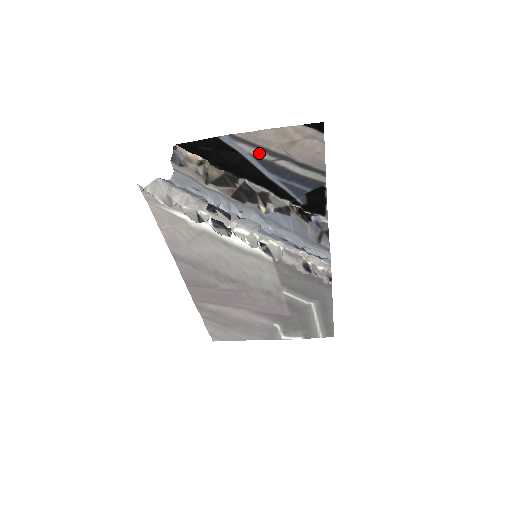
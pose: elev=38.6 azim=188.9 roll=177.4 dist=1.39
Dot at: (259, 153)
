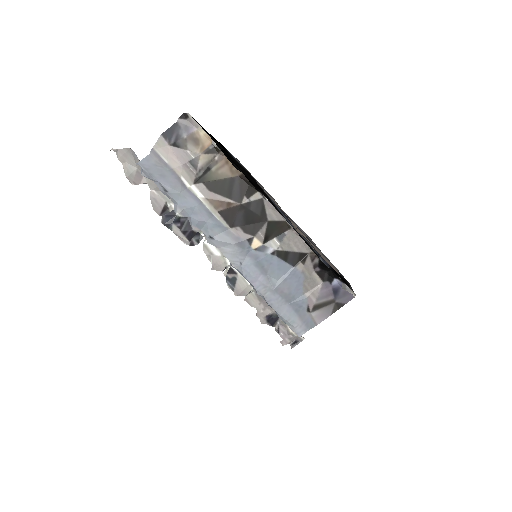
Dot at: (273, 198)
